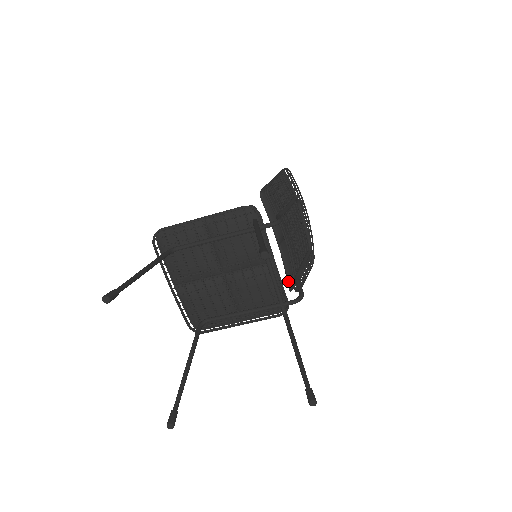
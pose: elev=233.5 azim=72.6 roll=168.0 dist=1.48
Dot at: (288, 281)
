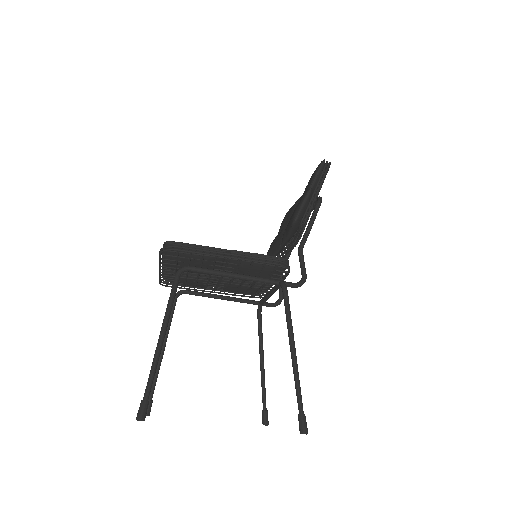
Dot at: occluded
